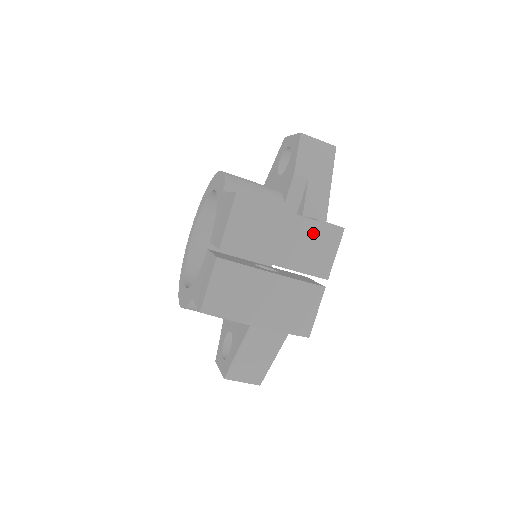
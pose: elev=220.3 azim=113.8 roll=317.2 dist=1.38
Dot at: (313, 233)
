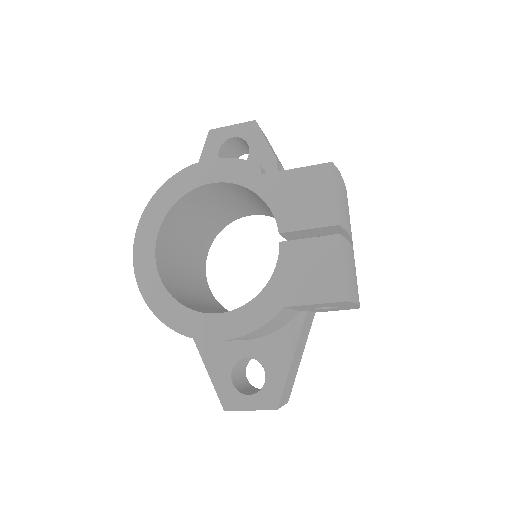
Dot at: occluded
